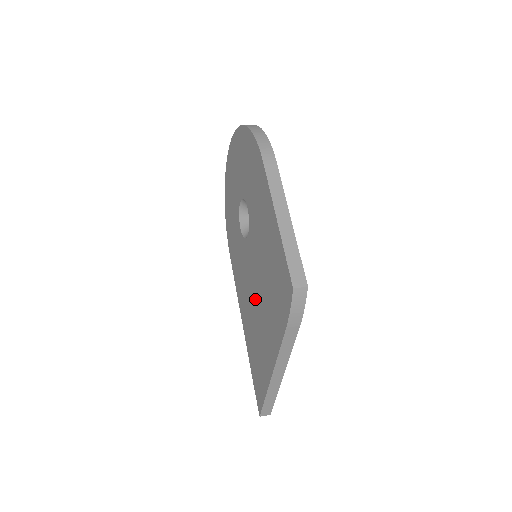
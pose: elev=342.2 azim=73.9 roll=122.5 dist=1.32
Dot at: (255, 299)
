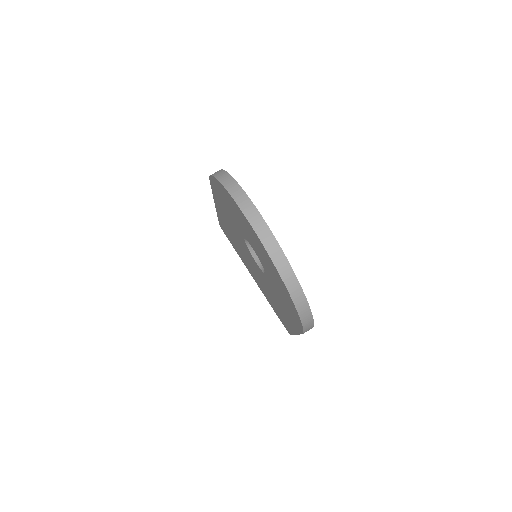
Dot at: (245, 256)
